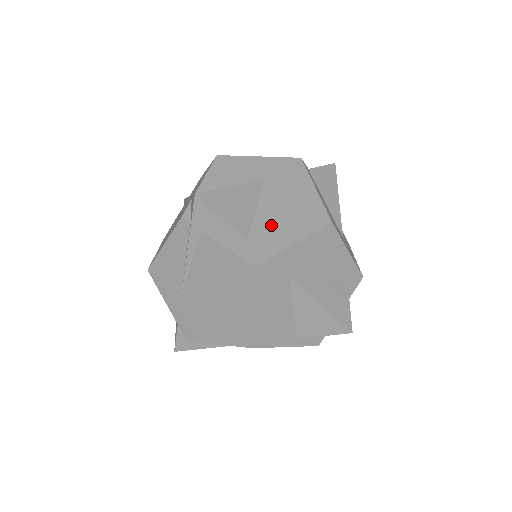
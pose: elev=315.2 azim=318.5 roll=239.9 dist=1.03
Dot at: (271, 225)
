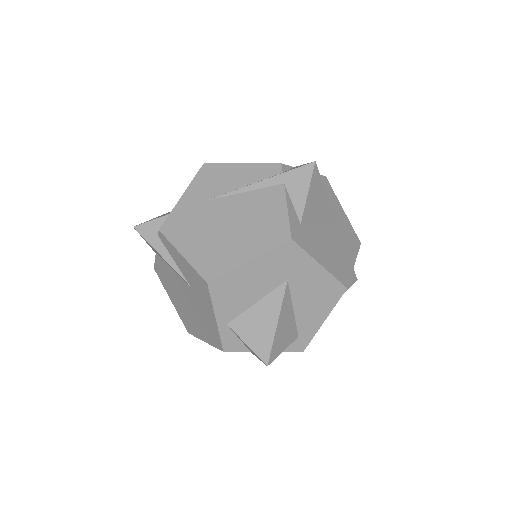
Dot at: (319, 239)
